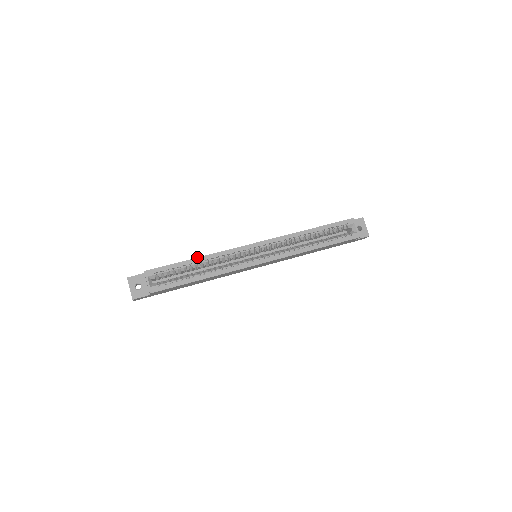
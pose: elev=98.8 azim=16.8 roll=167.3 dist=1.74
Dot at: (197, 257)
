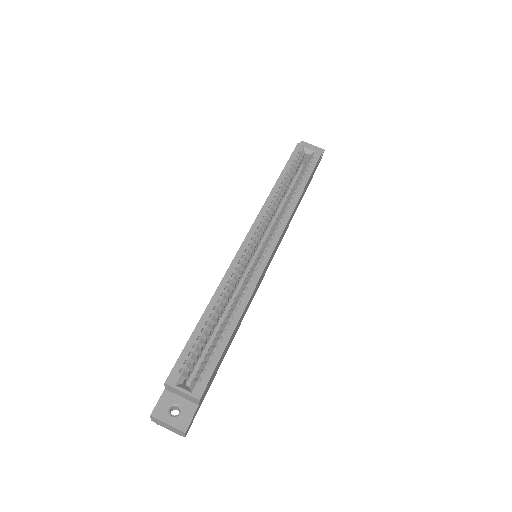
Dot at: (205, 309)
